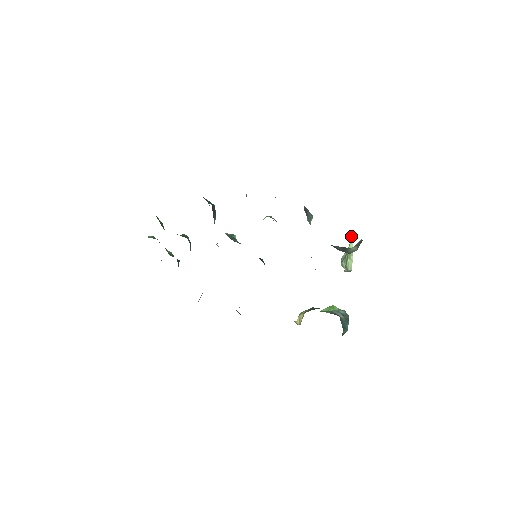
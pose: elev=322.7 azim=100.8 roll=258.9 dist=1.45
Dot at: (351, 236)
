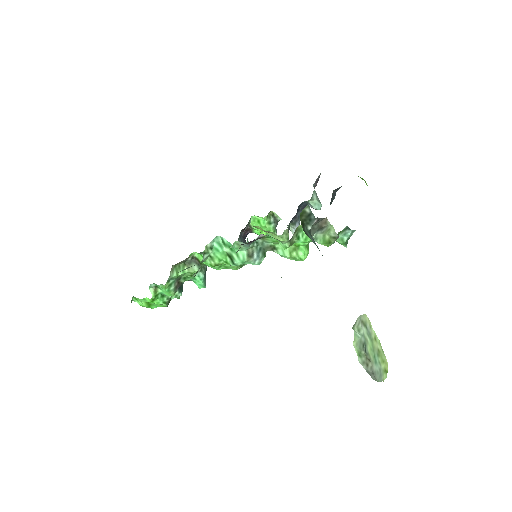
Dot at: occluded
